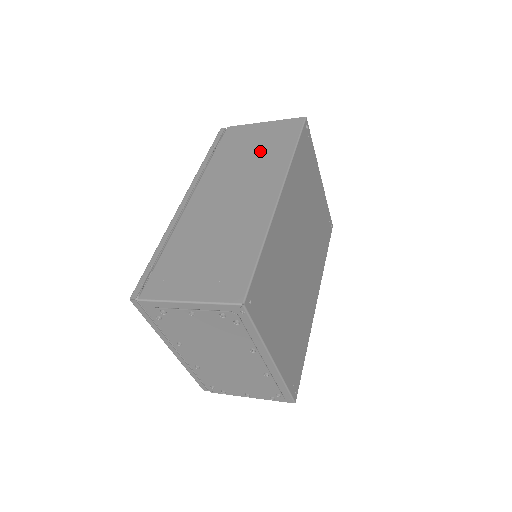
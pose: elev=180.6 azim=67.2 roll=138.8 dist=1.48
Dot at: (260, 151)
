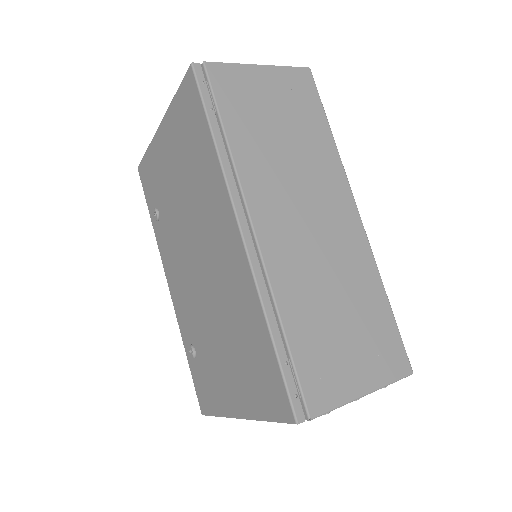
Dot at: (293, 132)
